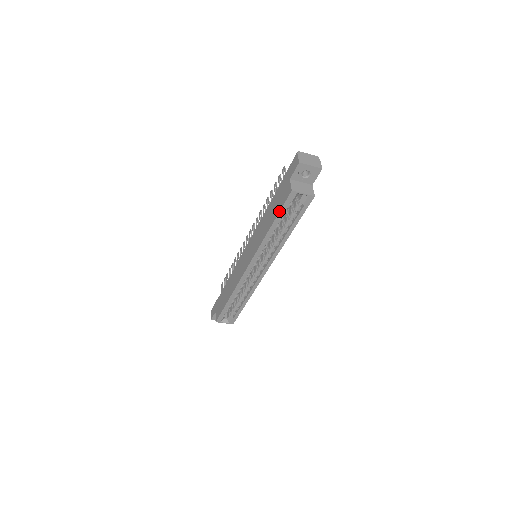
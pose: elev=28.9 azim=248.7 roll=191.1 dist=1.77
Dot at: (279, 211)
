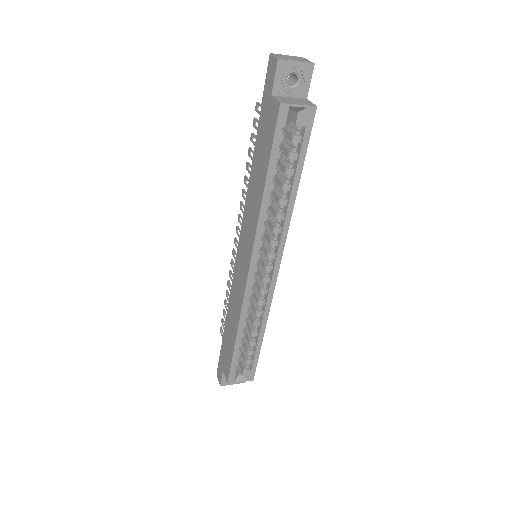
Dot at: (270, 150)
